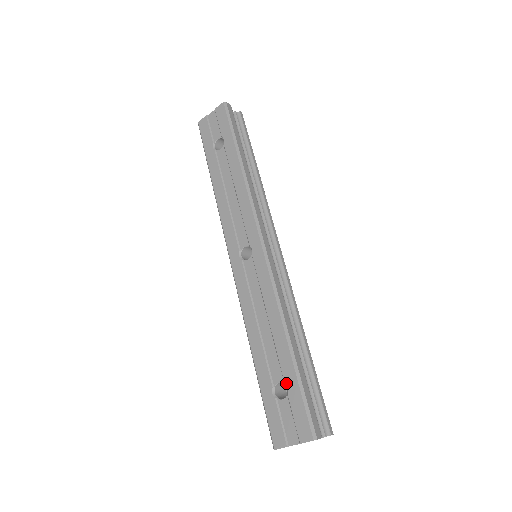
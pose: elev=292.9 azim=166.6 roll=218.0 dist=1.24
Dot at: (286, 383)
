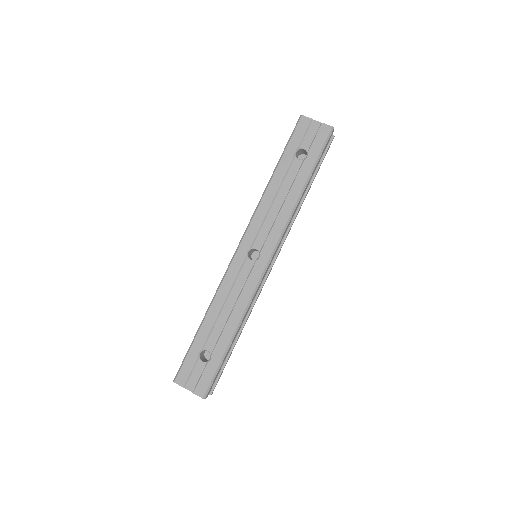
Dot at: (212, 356)
